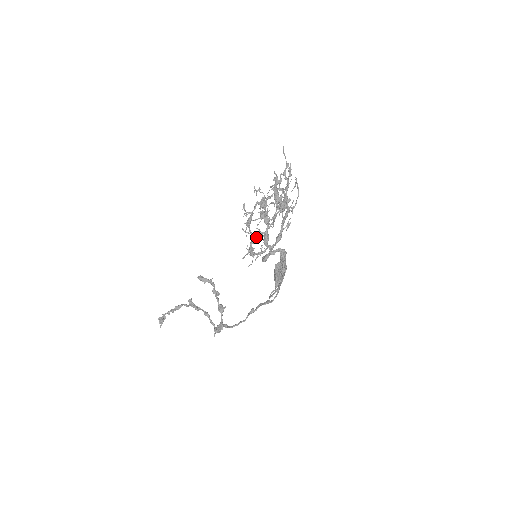
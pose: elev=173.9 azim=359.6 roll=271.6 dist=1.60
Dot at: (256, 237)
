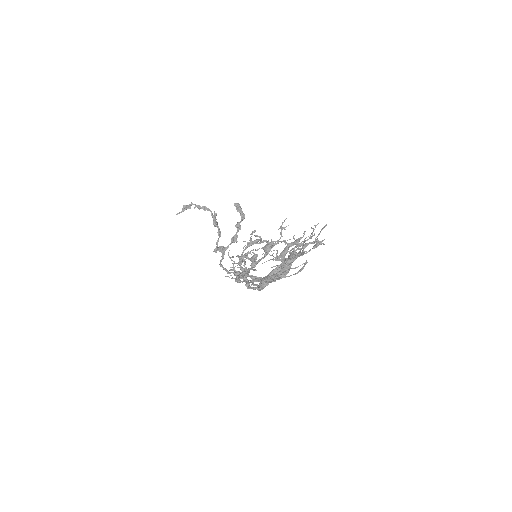
Dot at: (233, 268)
